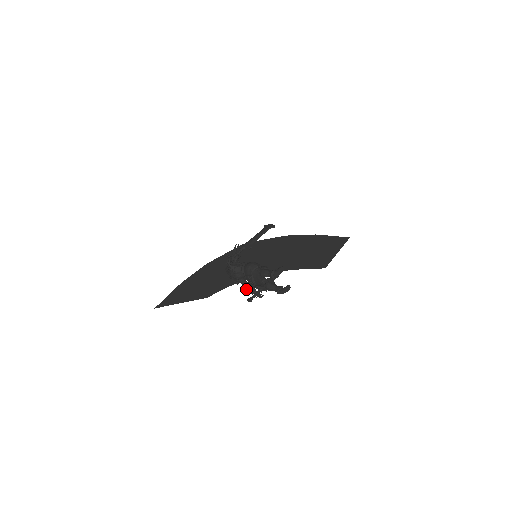
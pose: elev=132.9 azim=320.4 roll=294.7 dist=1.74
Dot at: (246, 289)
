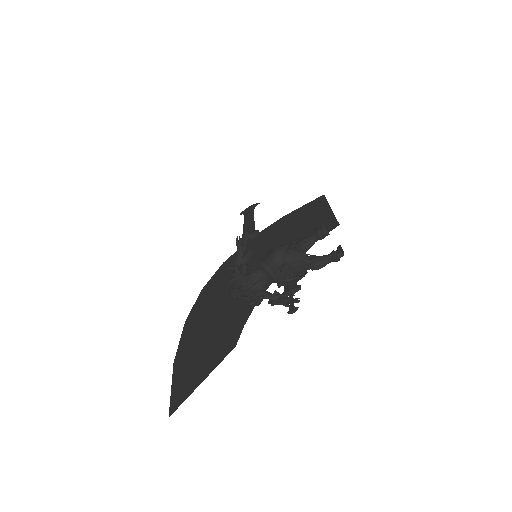
Dot at: (276, 301)
